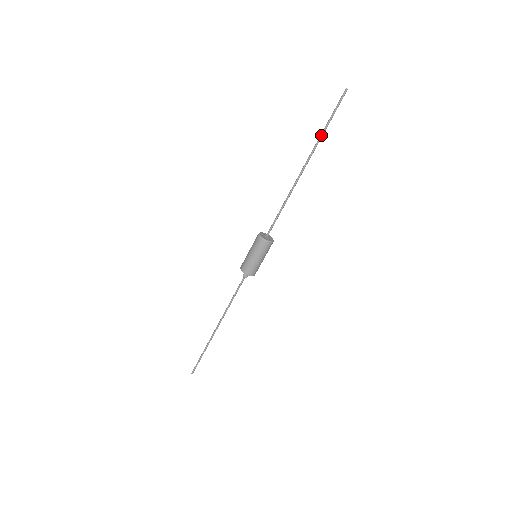
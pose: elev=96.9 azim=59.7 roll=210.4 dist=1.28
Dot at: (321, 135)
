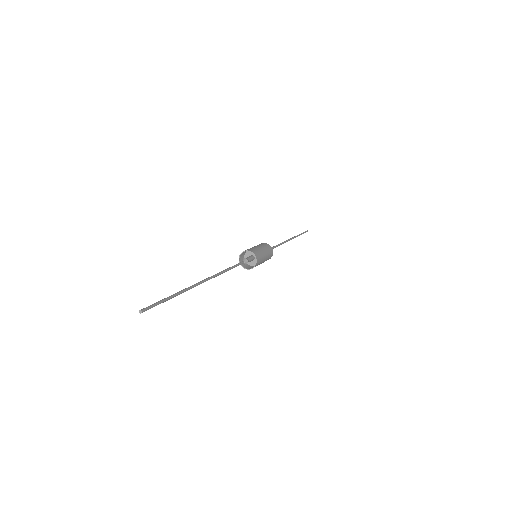
Dot at: (298, 235)
